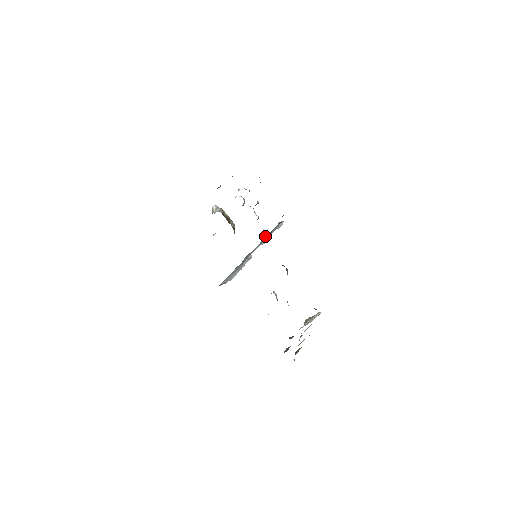
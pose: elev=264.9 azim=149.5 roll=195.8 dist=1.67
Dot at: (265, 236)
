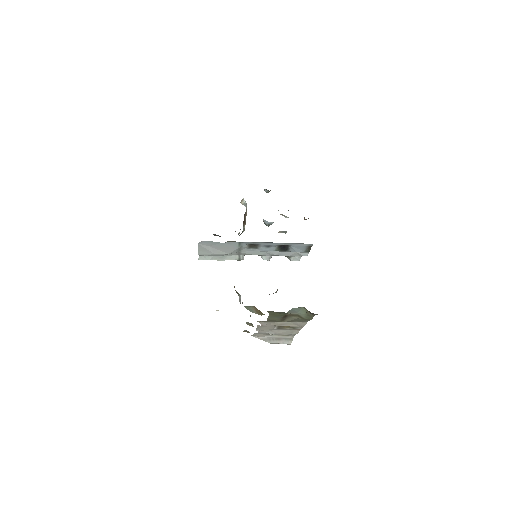
Dot at: (285, 246)
